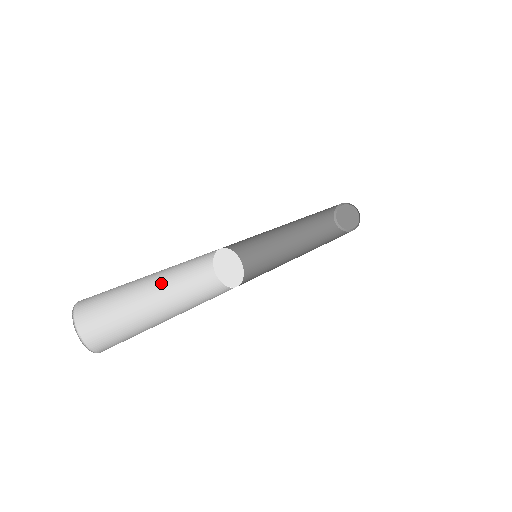
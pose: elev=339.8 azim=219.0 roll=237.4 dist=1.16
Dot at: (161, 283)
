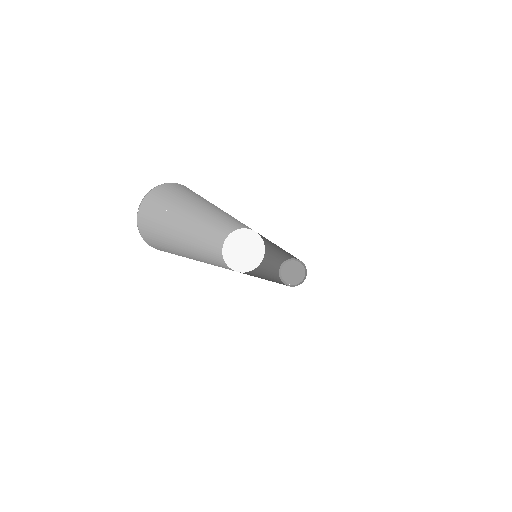
Dot at: (197, 255)
